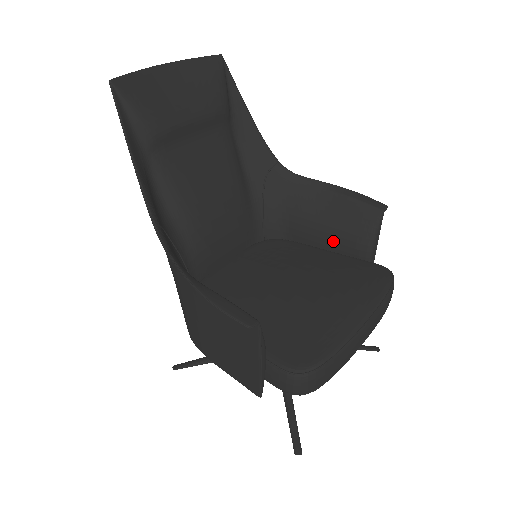
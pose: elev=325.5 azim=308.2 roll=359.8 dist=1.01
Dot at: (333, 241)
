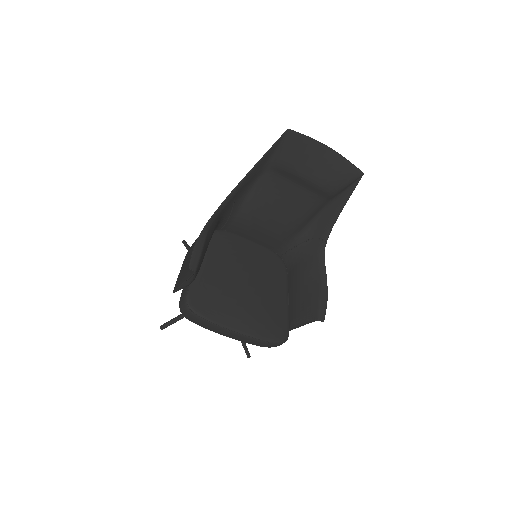
Dot at: (293, 299)
